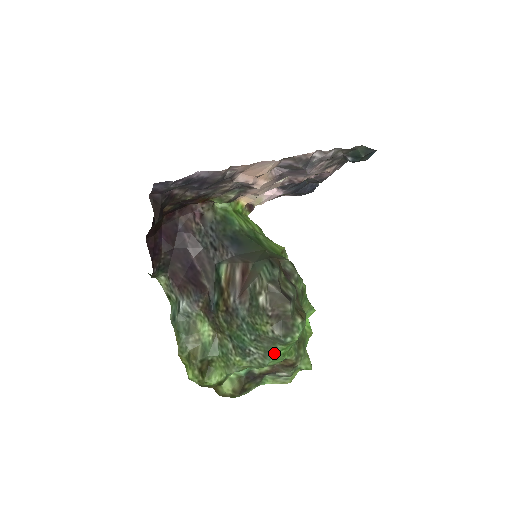
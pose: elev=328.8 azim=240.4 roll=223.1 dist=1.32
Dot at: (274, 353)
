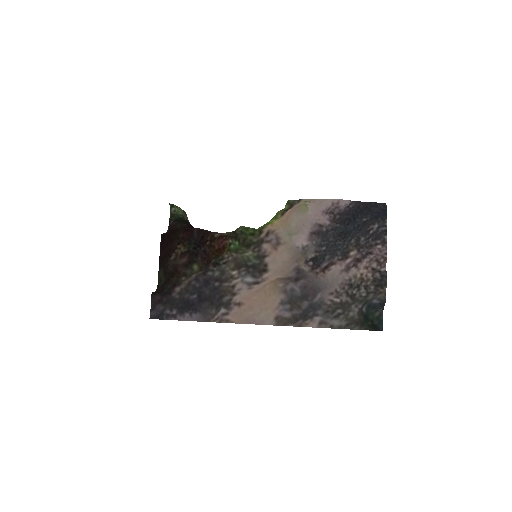
Dot at: occluded
